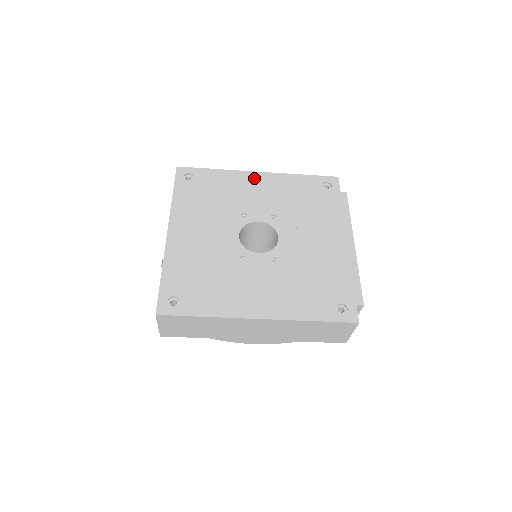
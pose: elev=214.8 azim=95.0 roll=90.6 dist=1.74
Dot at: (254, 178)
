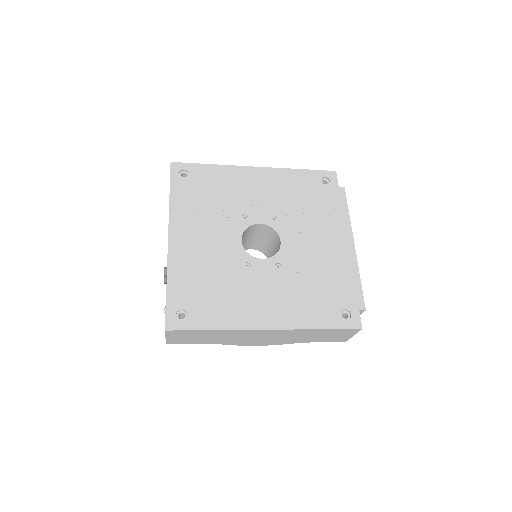
Dot at: (252, 174)
